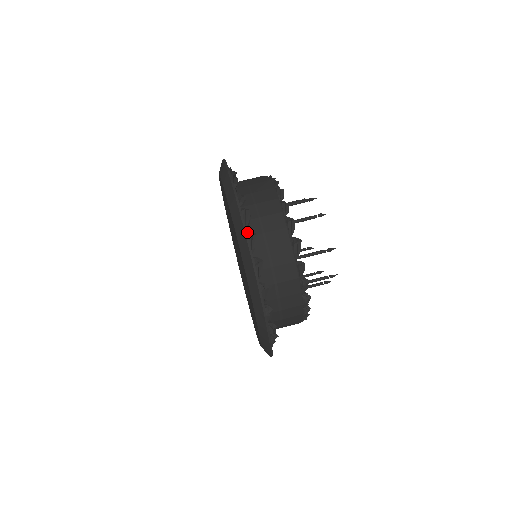
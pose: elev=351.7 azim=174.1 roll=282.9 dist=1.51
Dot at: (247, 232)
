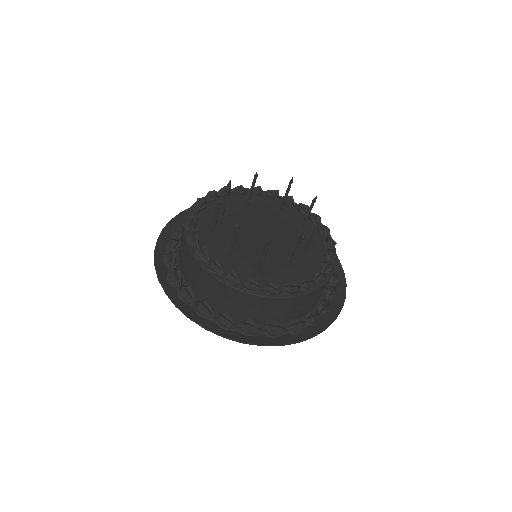
Dot at: (170, 272)
